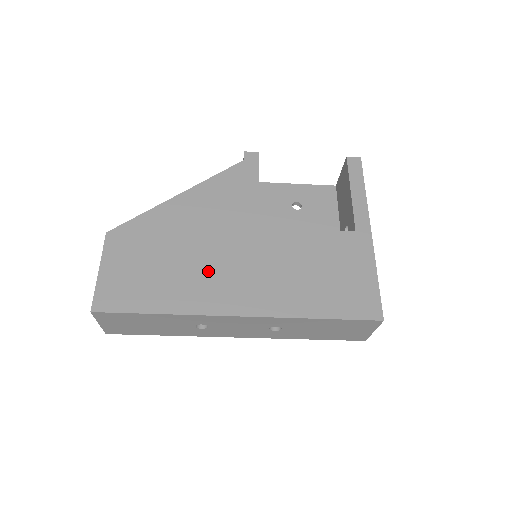
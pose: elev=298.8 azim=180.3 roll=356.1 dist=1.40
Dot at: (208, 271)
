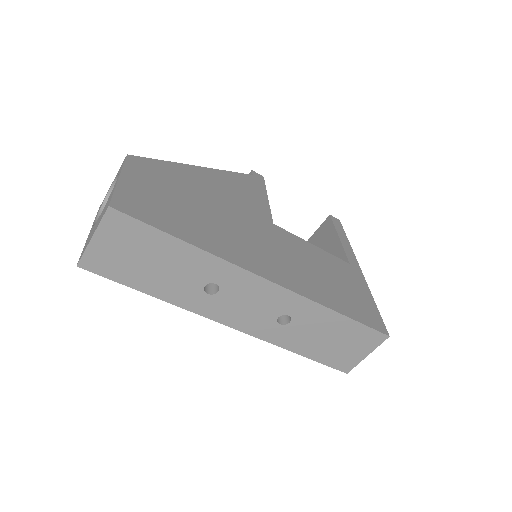
Dot at: (234, 232)
